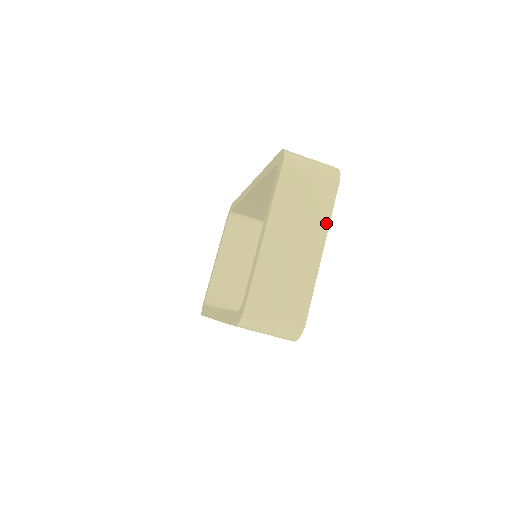
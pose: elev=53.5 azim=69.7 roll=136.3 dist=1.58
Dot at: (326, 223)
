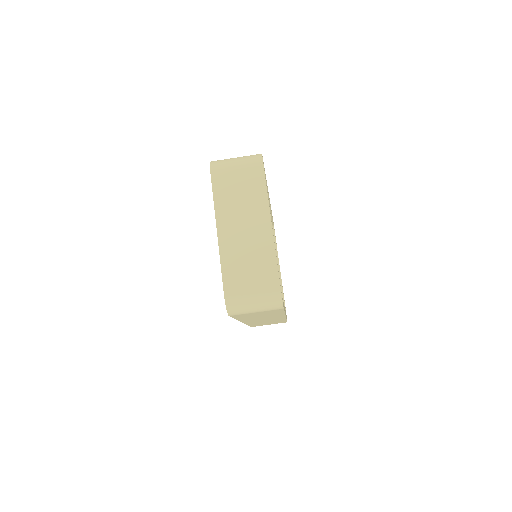
Dot at: (265, 201)
